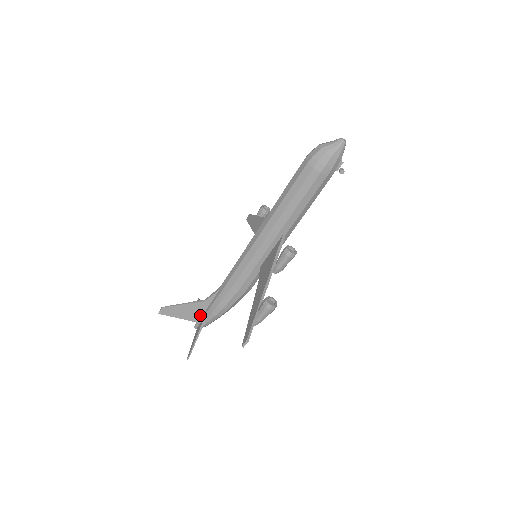
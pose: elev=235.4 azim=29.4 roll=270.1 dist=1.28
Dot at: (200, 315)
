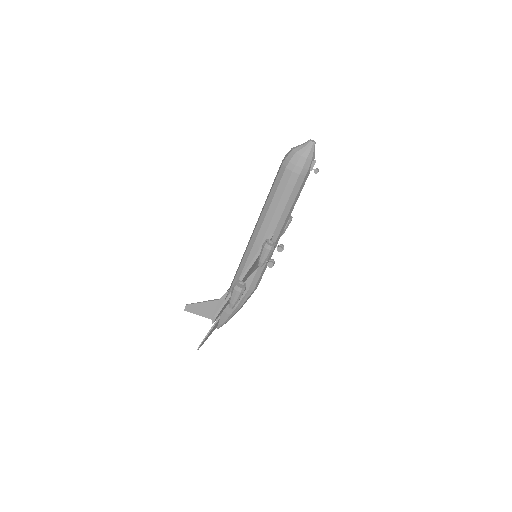
Dot at: occluded
